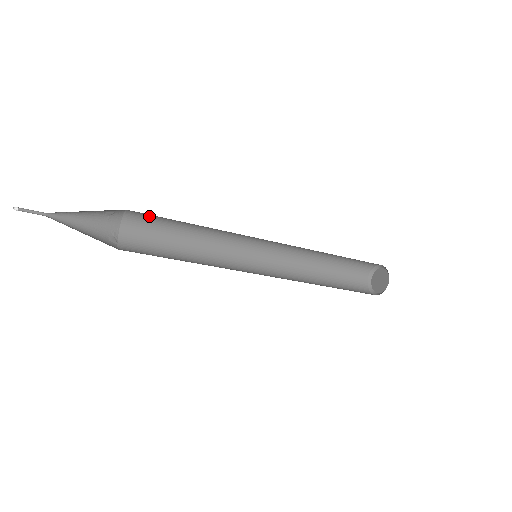
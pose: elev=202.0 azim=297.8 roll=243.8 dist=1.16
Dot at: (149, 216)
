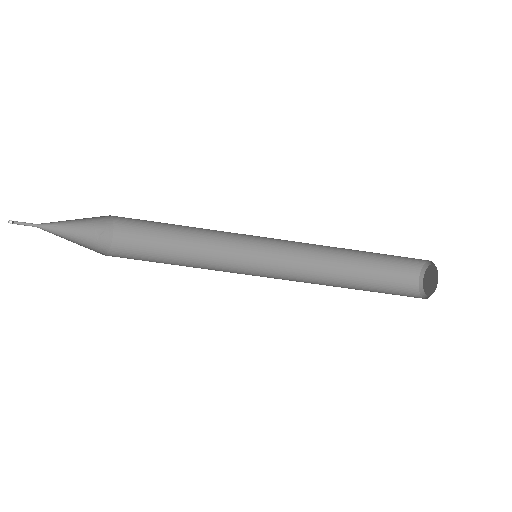
Dot at: (137, 233)
